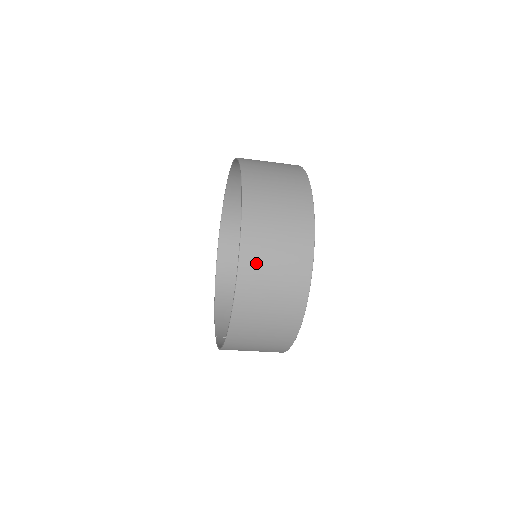
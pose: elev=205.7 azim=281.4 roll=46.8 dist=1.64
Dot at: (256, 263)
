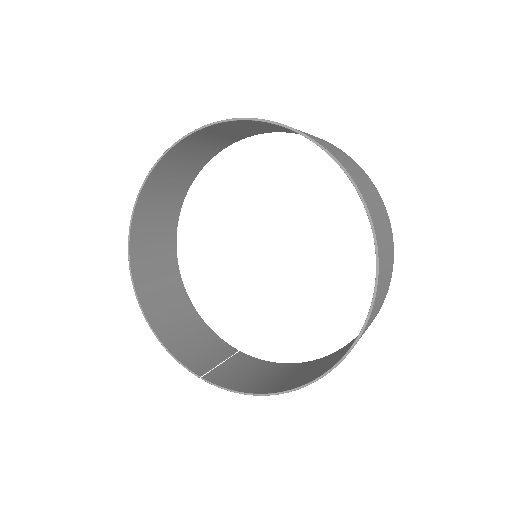
Dot at: (381, 284)
